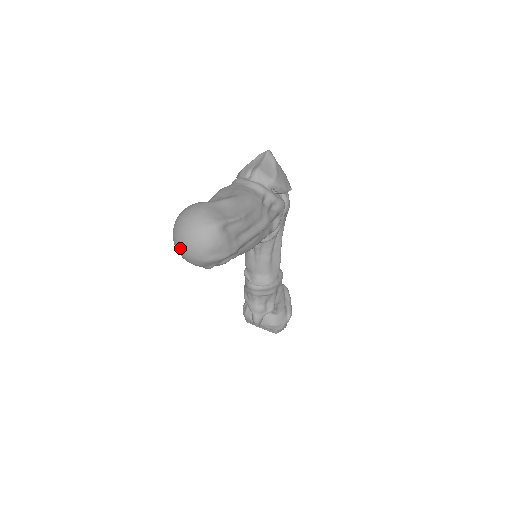
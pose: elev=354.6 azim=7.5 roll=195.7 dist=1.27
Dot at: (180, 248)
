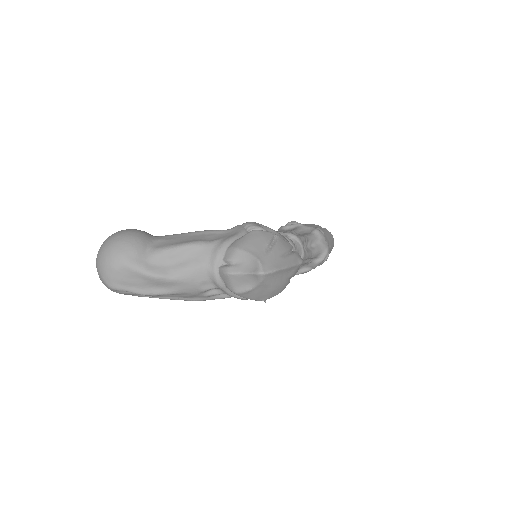
Dot at: occluded
